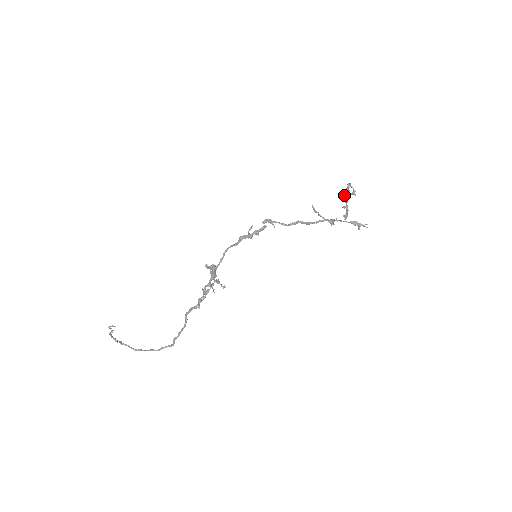
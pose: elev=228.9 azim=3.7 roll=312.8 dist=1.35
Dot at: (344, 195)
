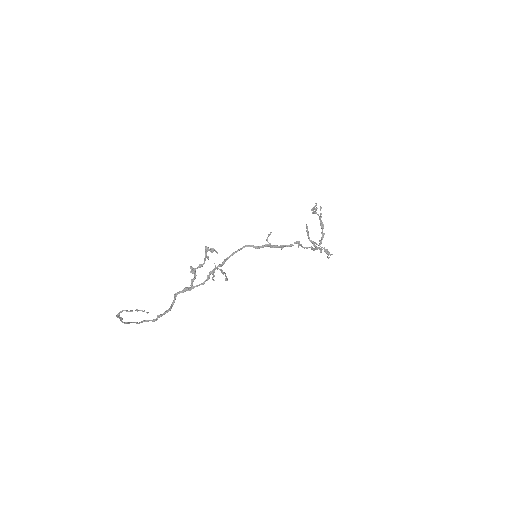
Dot at: occluded
